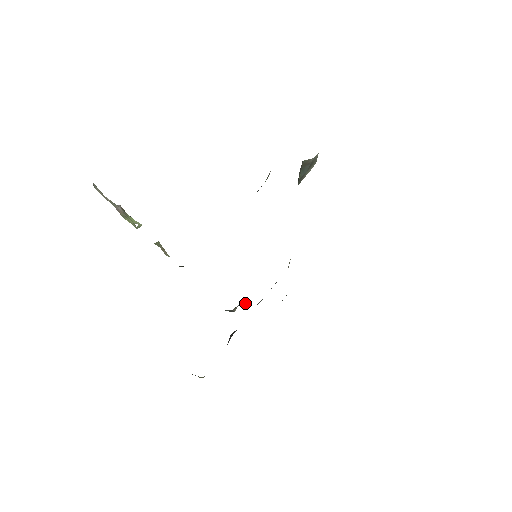
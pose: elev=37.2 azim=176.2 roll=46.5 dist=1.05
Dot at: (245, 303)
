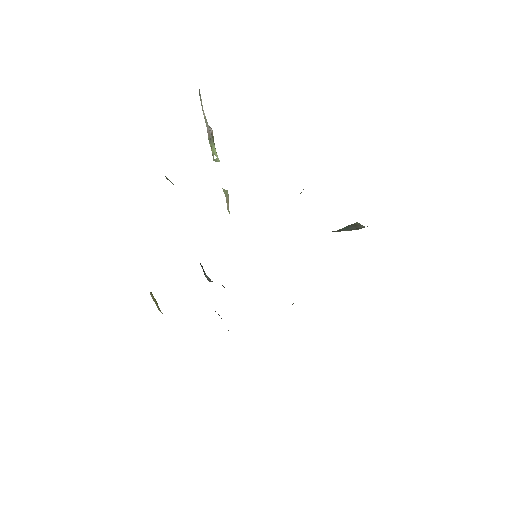
Dot at: occluded
